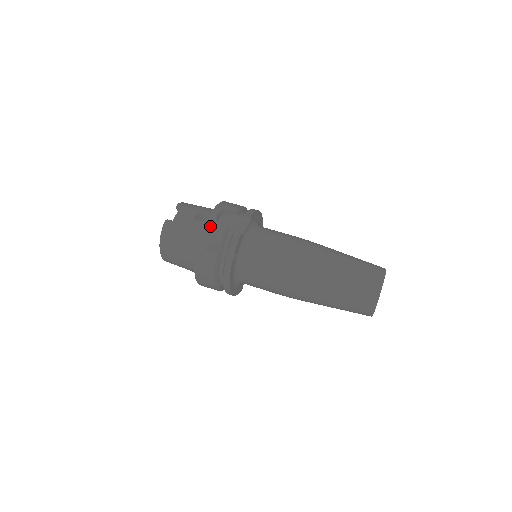
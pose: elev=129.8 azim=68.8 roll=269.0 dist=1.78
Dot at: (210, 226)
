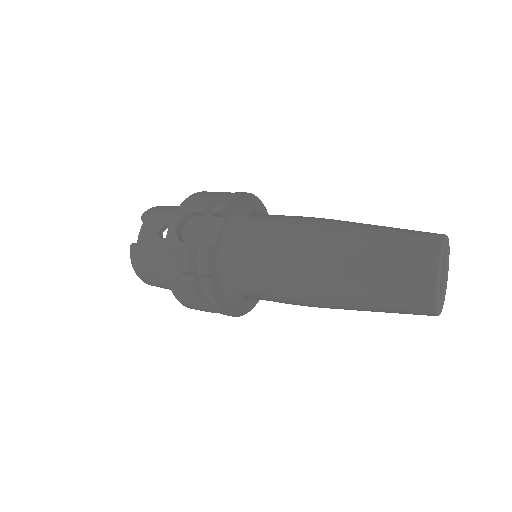
Dot at: (171, 248)
